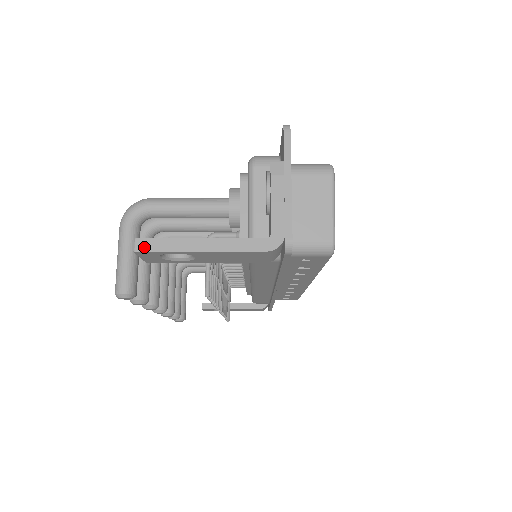
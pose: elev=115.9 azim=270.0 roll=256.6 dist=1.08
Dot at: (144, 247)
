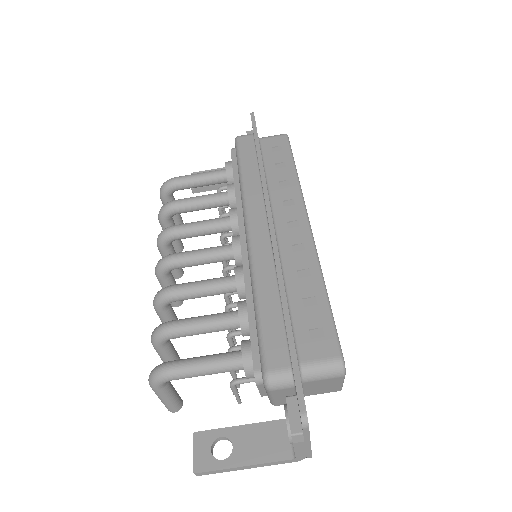
Dot at: (203, 474)
